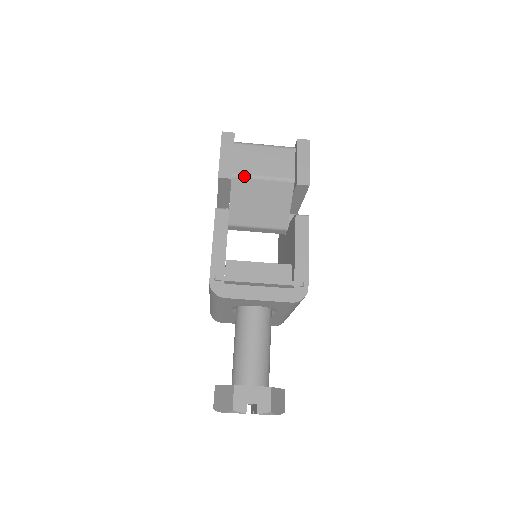
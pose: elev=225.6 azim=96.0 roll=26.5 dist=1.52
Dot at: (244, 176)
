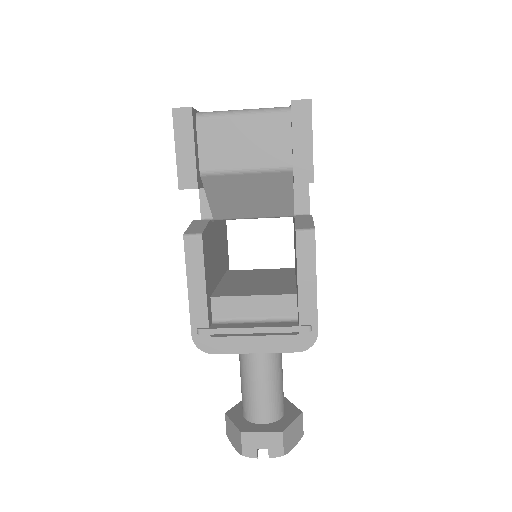
Dot at: (218, 173)
